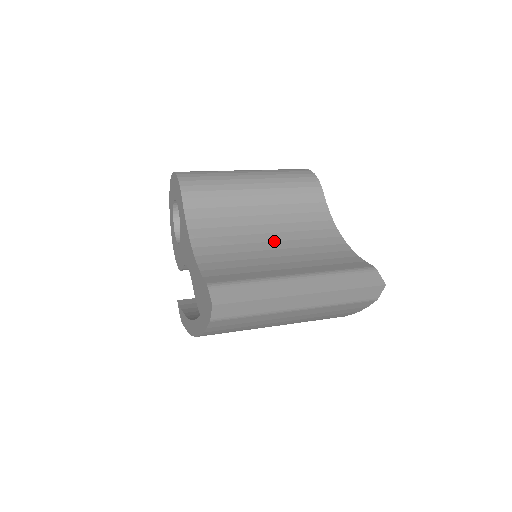
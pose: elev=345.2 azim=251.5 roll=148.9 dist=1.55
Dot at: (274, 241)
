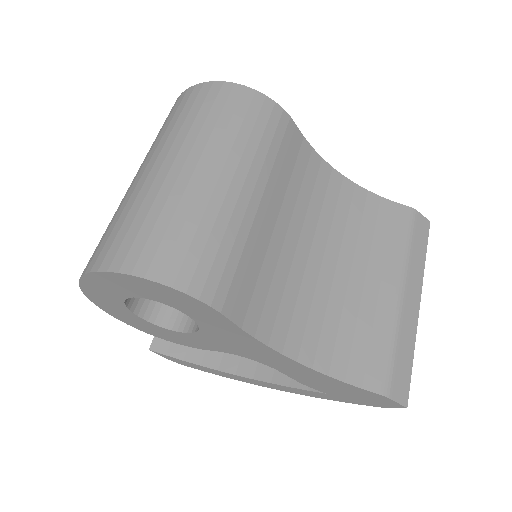
Dot at: (324, 254)
